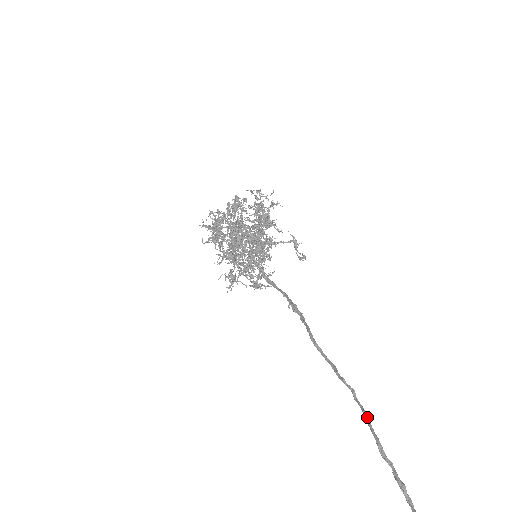
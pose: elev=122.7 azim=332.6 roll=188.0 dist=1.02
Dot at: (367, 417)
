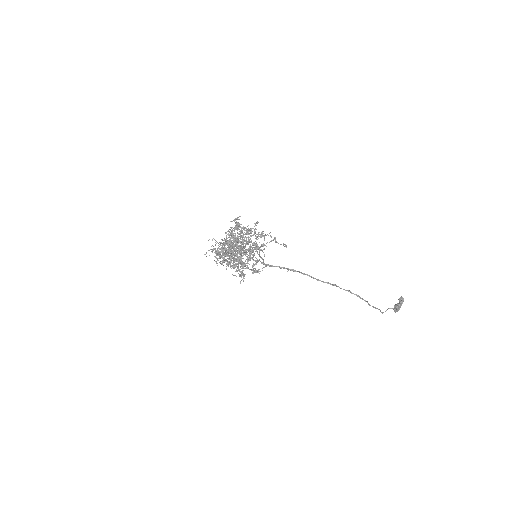
Dot at: (349, 291)
